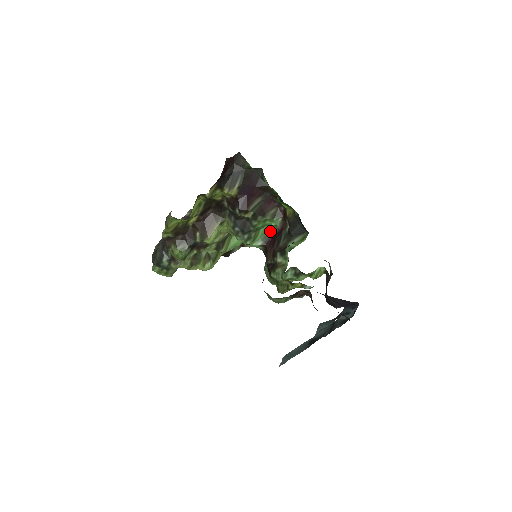
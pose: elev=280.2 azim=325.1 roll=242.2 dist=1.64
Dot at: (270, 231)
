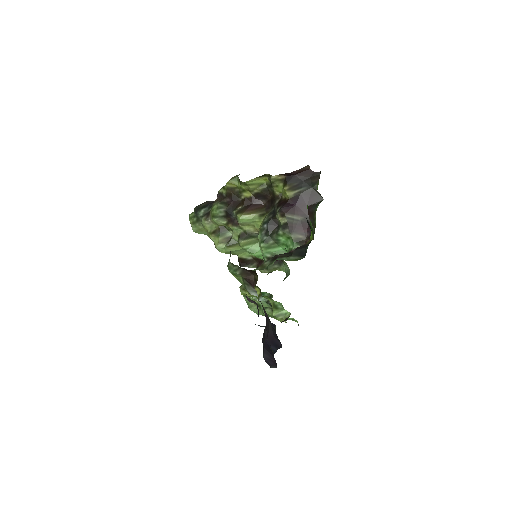
Dot at: occluded
